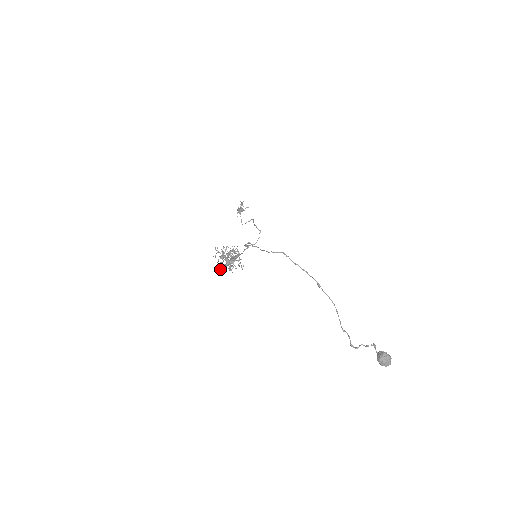
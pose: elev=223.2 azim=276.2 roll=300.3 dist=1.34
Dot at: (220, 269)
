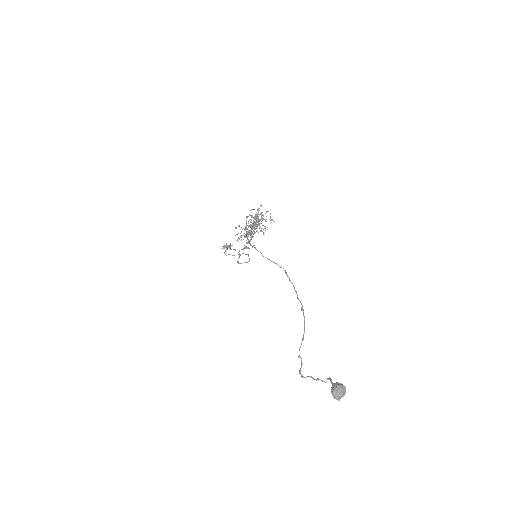
Dot at: occluded
